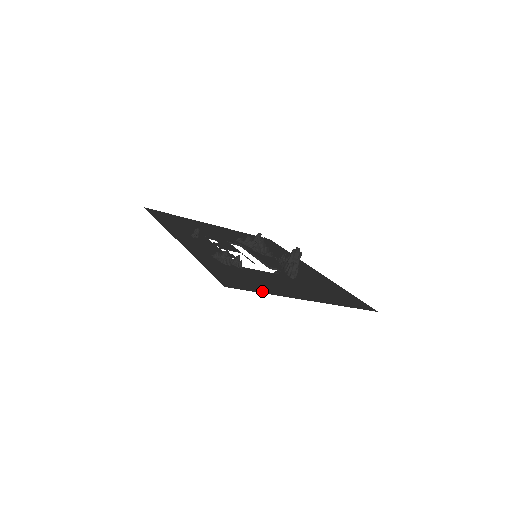
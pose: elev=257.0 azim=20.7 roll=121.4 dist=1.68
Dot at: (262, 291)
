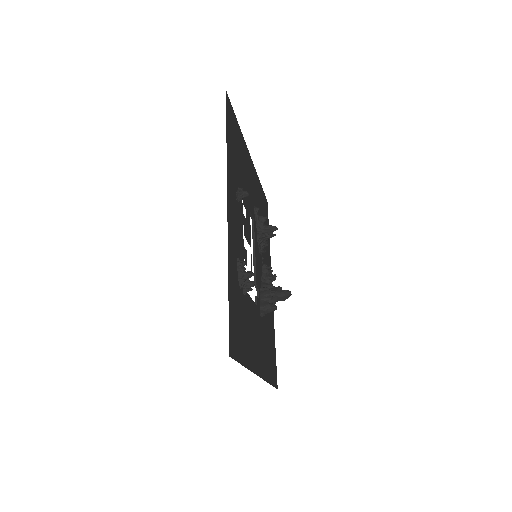
Dot at: (244, 360)
